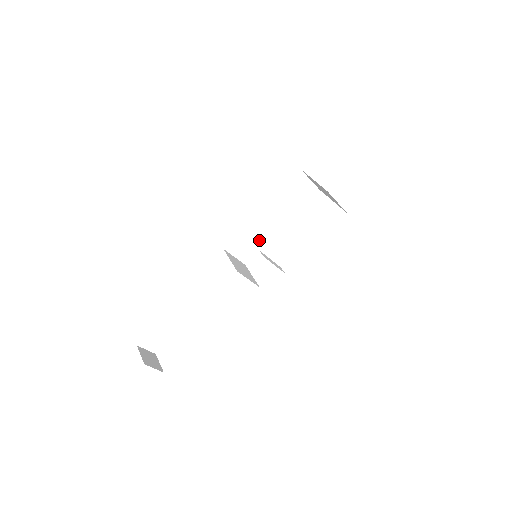
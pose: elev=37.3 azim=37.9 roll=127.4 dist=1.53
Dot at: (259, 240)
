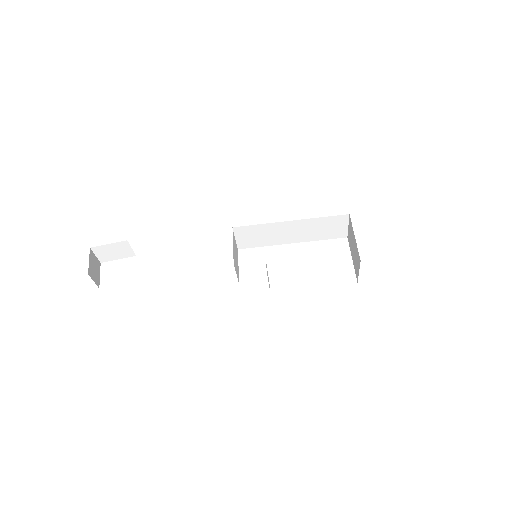
Dot at: (266, 240)
